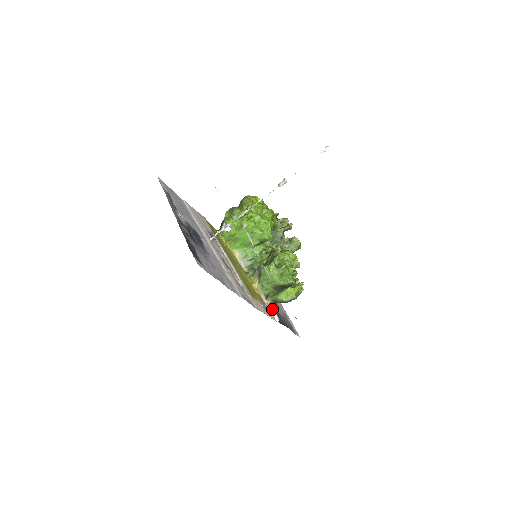
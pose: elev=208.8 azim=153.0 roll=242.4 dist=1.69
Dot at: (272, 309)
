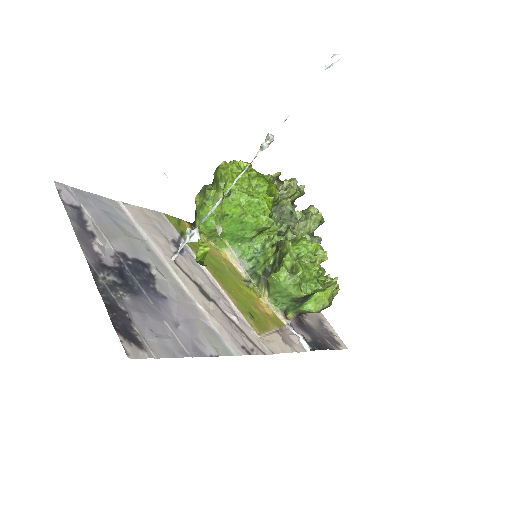
Dot at: (297, 327)
